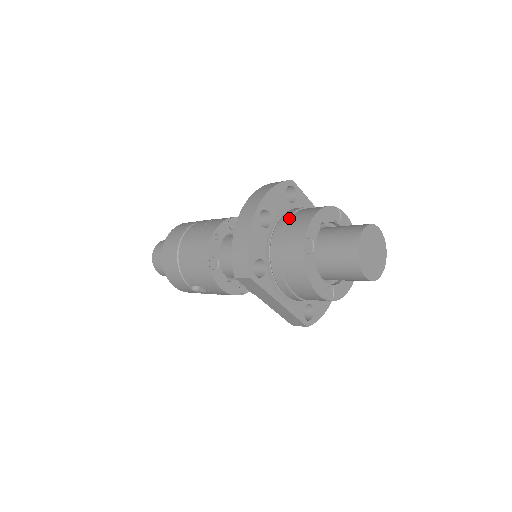
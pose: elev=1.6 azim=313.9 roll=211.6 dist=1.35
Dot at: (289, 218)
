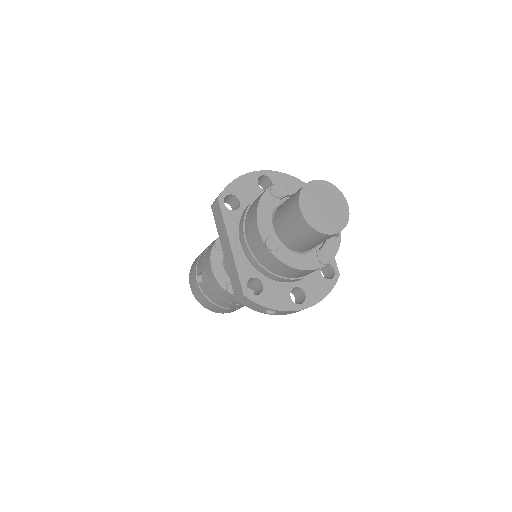
Dot at: occluded
